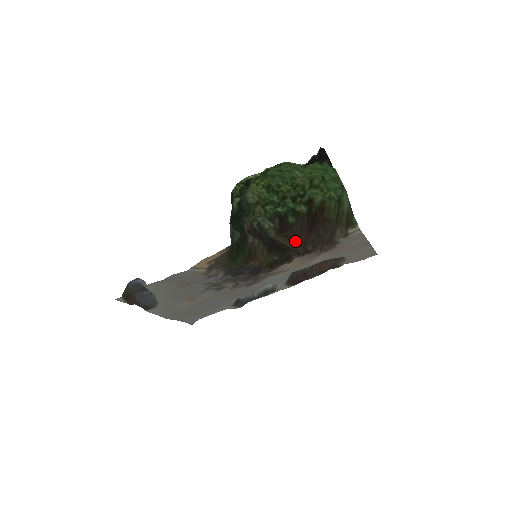
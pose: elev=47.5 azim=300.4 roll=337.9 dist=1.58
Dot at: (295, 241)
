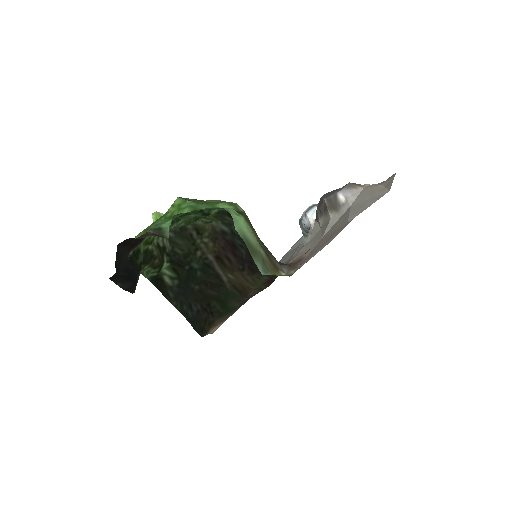
Dot at: occluded
